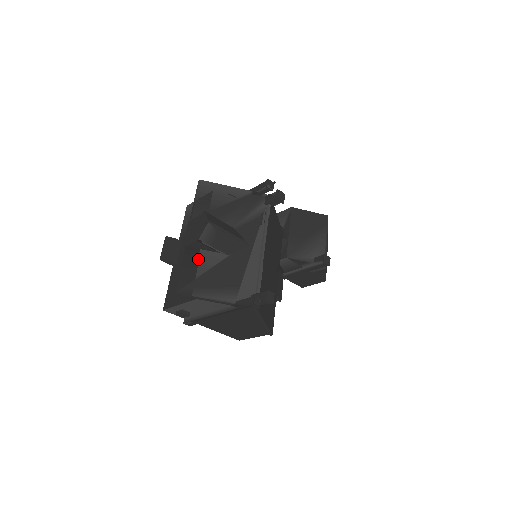
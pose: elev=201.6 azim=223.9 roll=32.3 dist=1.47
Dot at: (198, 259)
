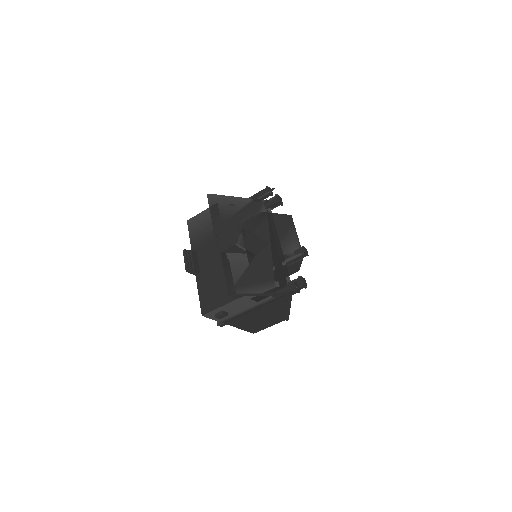
Dot at: (234, 262)
